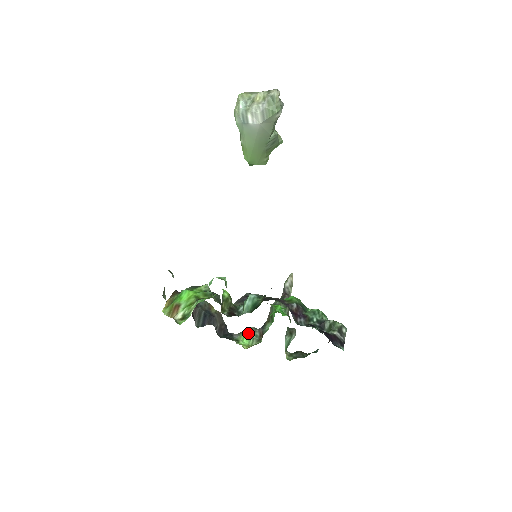
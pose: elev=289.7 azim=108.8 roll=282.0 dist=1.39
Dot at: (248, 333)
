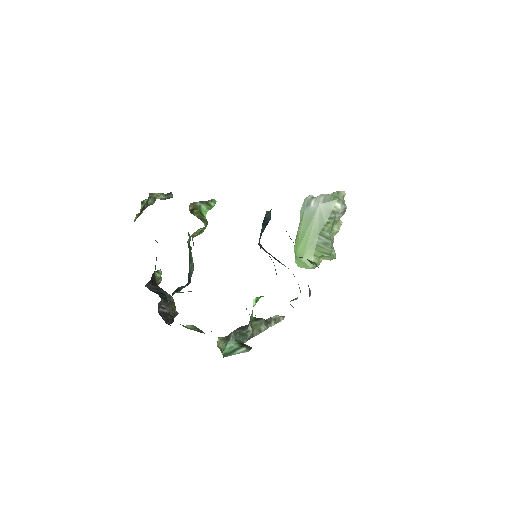
Dot at: (192, 326)
